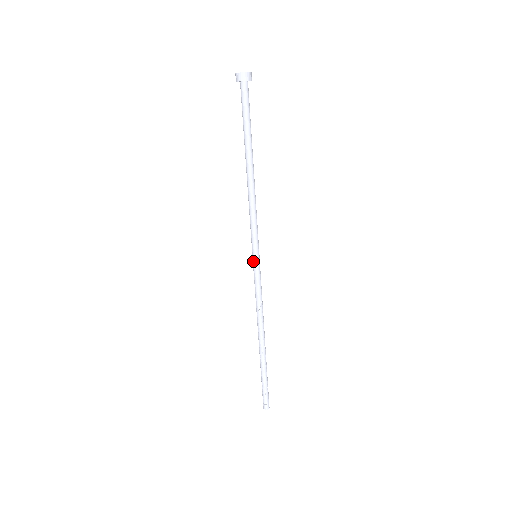
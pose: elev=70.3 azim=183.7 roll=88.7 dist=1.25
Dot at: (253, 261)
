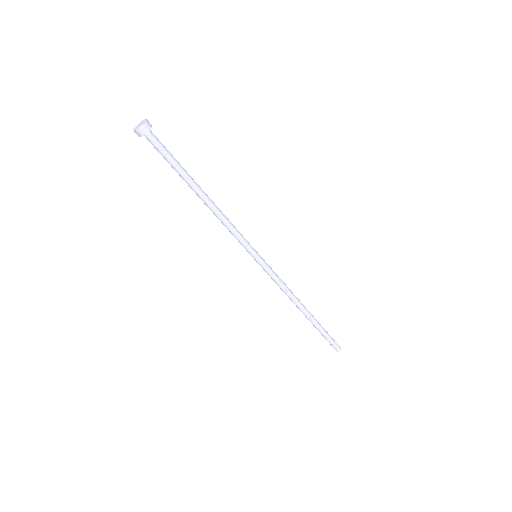
Dot at: (257, 262)
